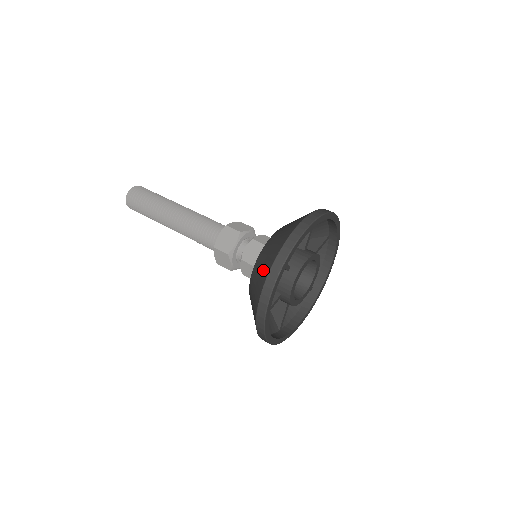
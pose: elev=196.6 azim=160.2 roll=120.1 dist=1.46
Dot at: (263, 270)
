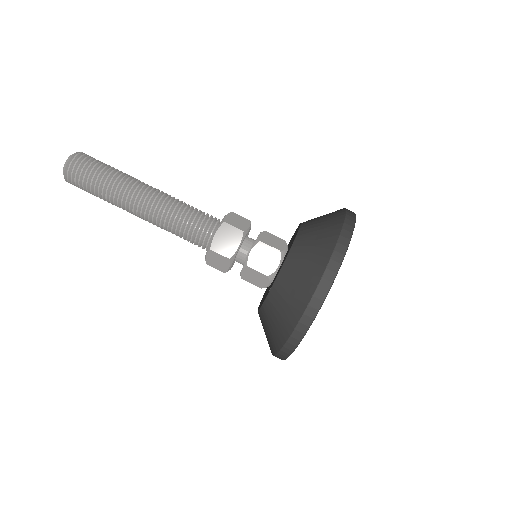
Dot at: (298, 293)
